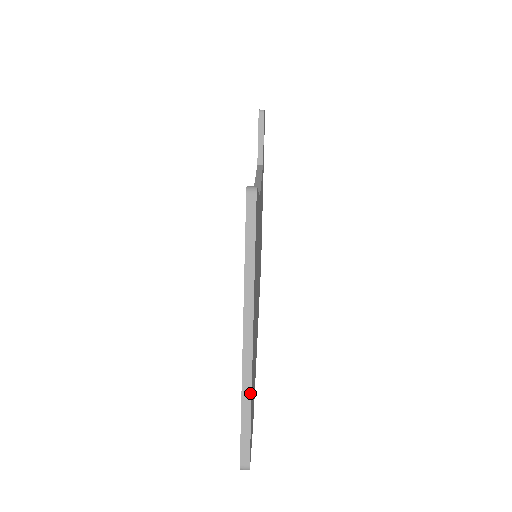
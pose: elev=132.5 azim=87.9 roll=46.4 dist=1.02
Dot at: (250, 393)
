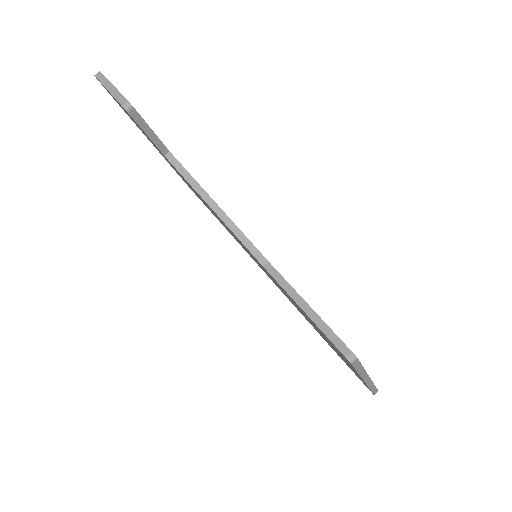
Dot at: (373, 385)
